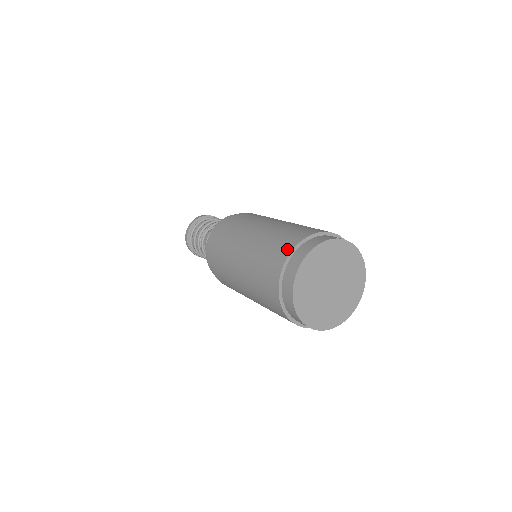
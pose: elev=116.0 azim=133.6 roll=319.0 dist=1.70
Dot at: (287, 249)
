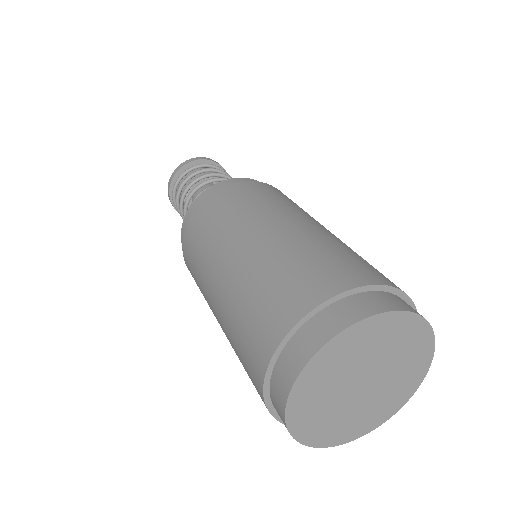
Dot at: (285, 319)
